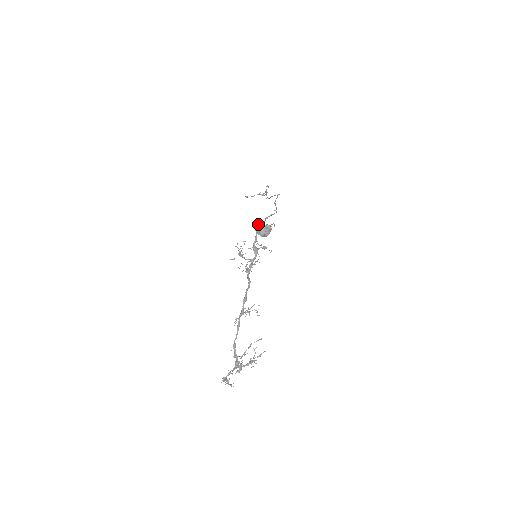
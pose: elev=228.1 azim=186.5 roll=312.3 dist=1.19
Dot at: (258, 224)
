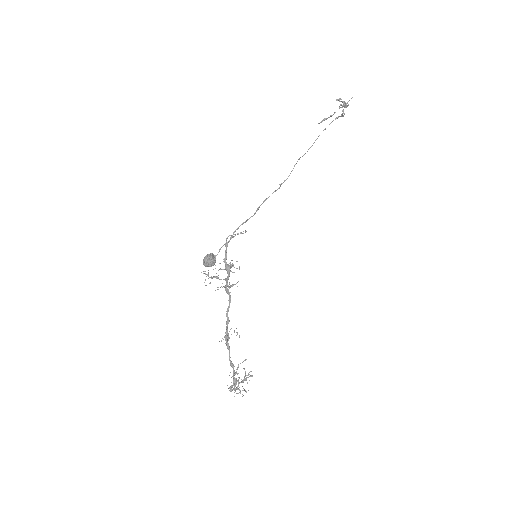
Dot at: (228, 236)
